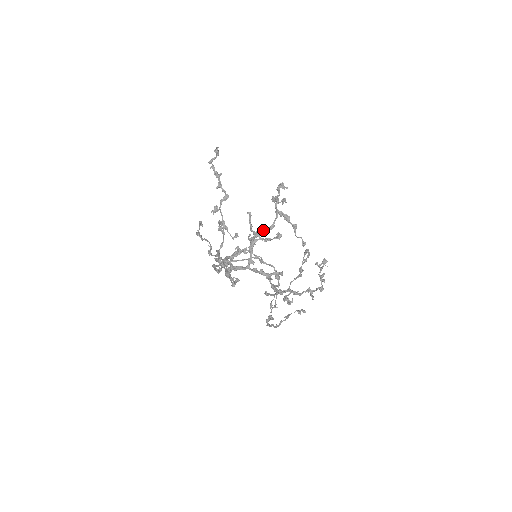
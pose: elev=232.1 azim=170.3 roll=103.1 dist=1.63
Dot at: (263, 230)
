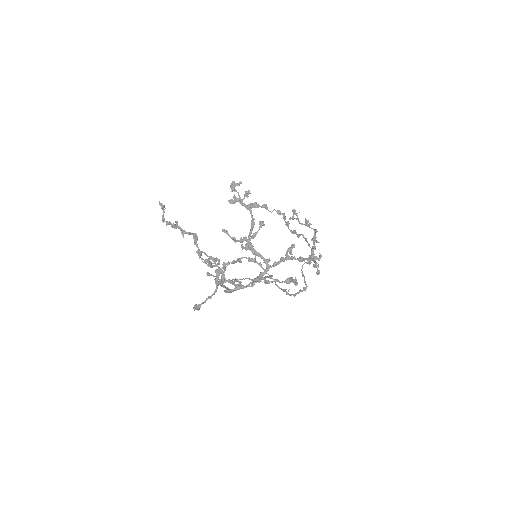
Dot at: (250, 231)
